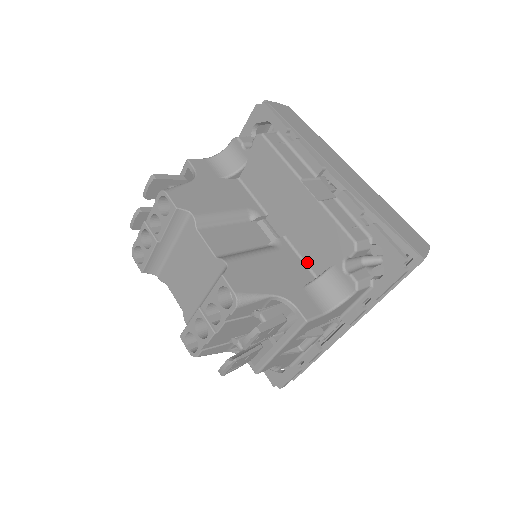
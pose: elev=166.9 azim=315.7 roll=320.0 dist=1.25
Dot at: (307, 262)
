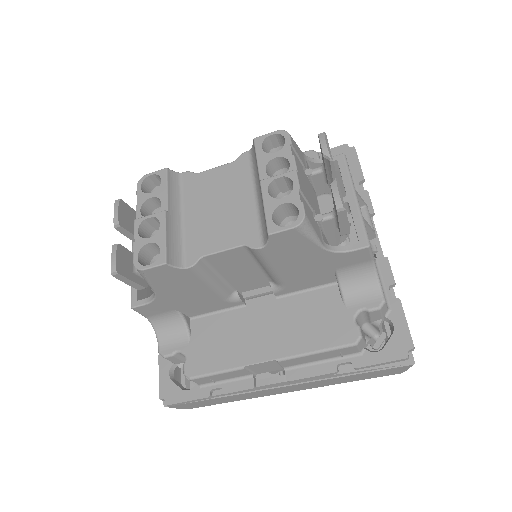
Dot at: occluded
